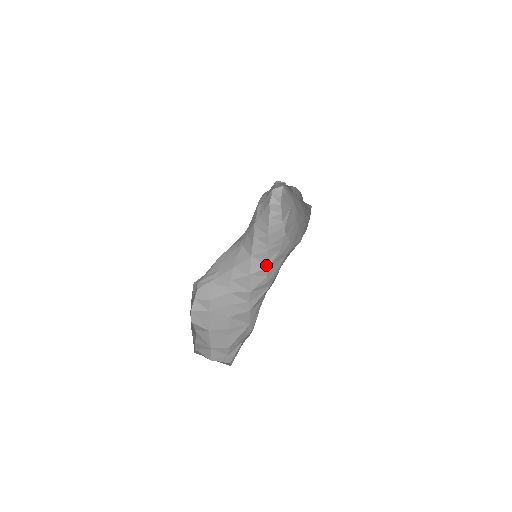
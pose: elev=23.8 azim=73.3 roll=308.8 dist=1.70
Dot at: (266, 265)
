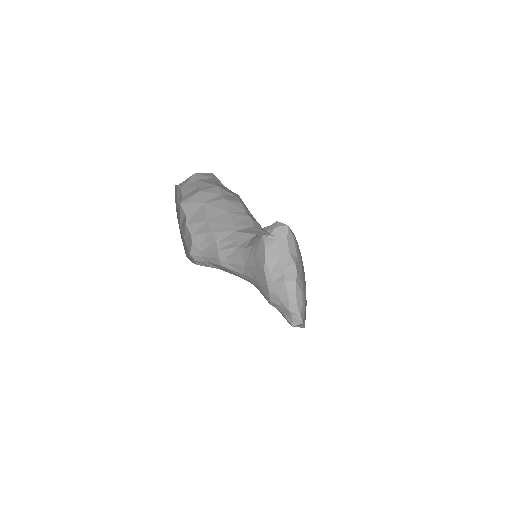
Dot at: occluded
